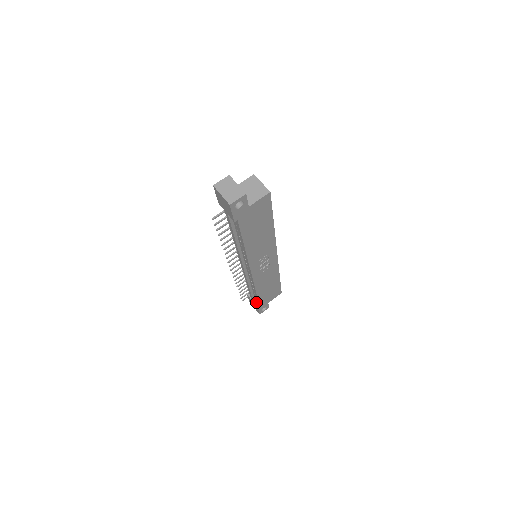
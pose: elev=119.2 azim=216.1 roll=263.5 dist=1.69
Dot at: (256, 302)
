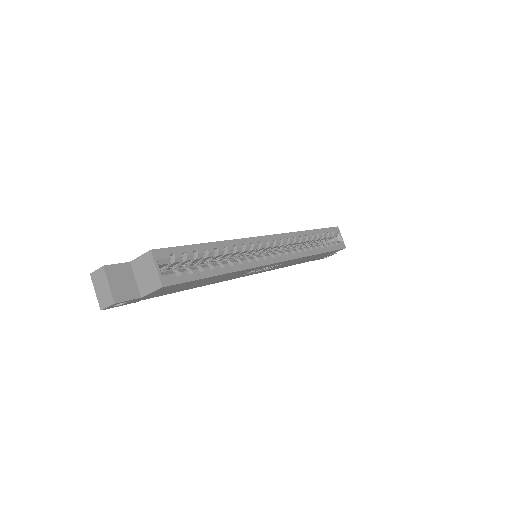
Dot at: occluded
